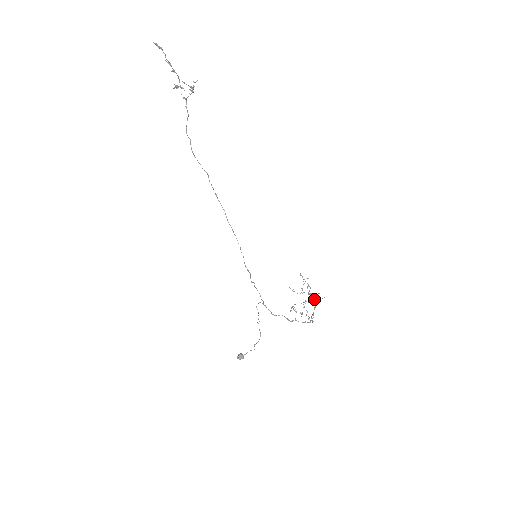
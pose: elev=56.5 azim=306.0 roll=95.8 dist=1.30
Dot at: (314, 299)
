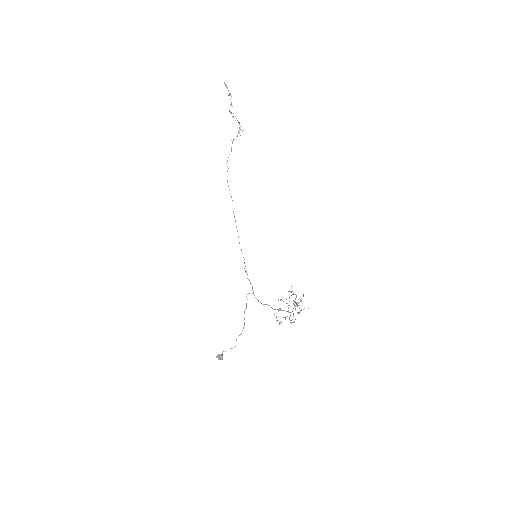
Dot at: occluded
